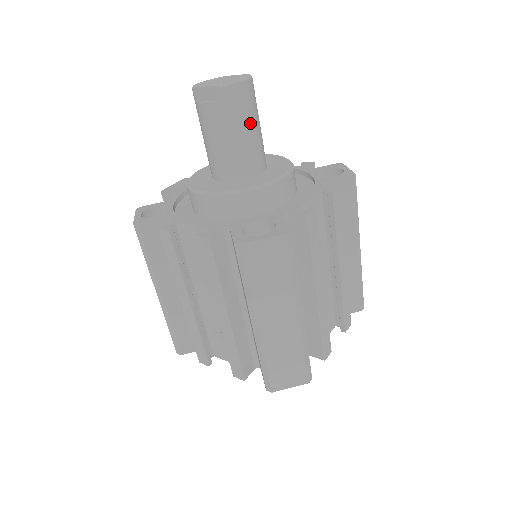
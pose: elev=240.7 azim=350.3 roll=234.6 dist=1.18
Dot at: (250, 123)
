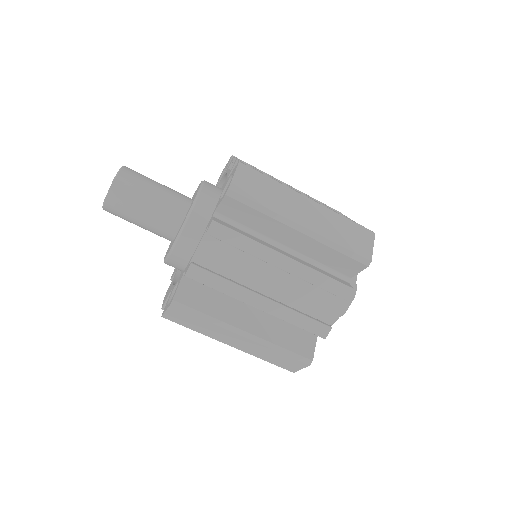
Dot at: (153, 181)
